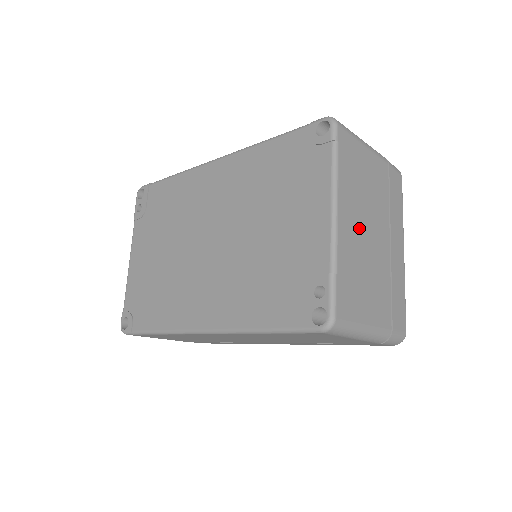
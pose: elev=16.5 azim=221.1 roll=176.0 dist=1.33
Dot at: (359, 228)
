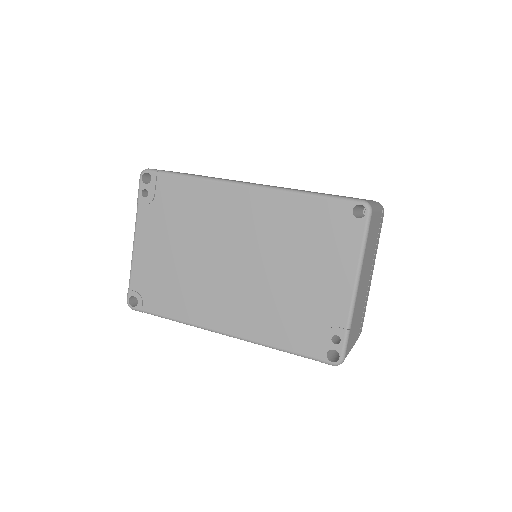
Dot at: (363, 283)
